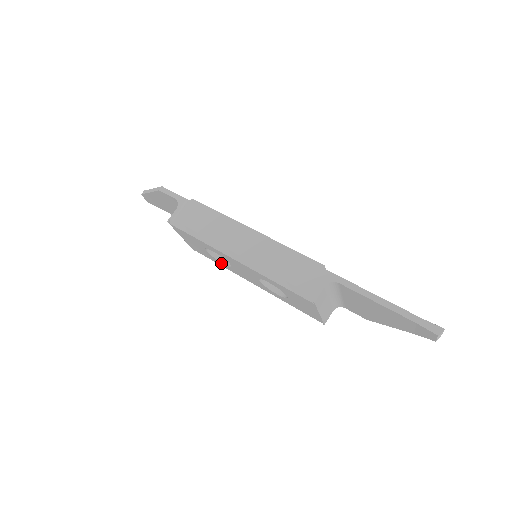
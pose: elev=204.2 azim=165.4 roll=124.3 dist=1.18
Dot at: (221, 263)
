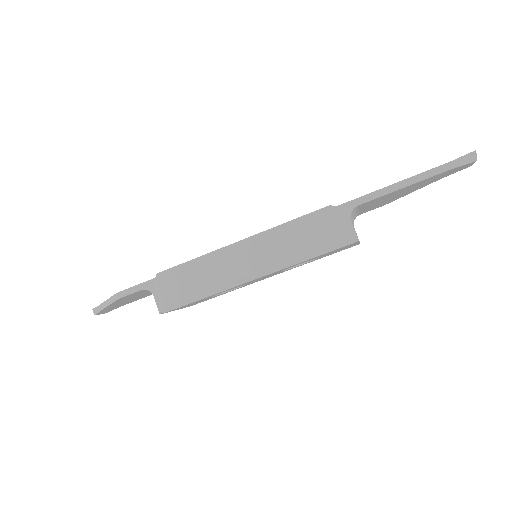
Dot at: occluded
